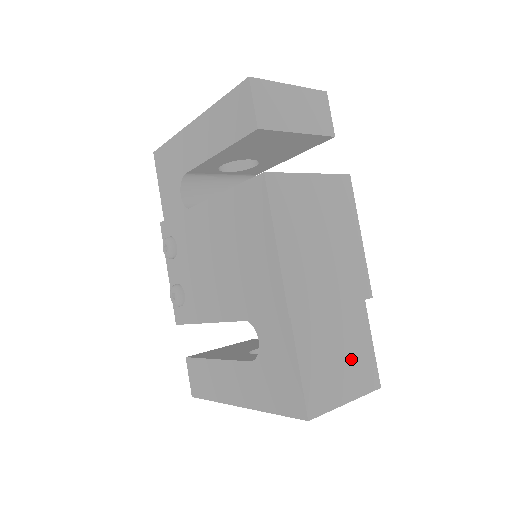
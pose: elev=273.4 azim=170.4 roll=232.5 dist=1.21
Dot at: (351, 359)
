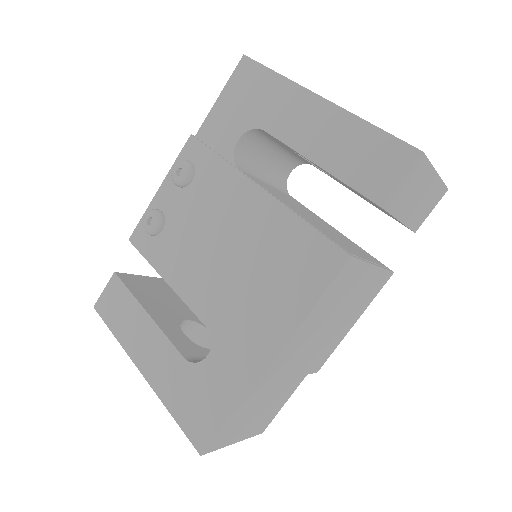
Dot at: (264, 412)
